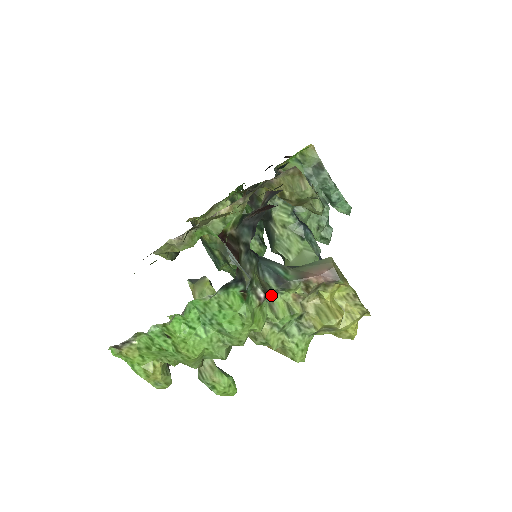
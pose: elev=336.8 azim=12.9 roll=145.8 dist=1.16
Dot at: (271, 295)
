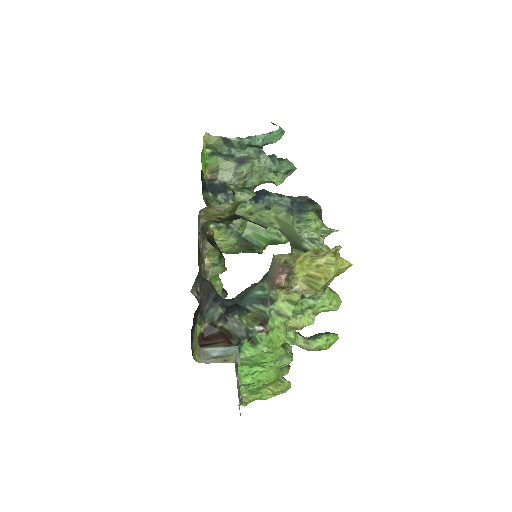
Dot at: (272, 308)
